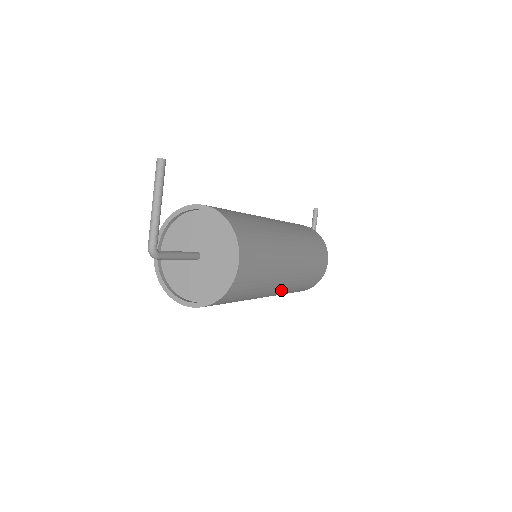
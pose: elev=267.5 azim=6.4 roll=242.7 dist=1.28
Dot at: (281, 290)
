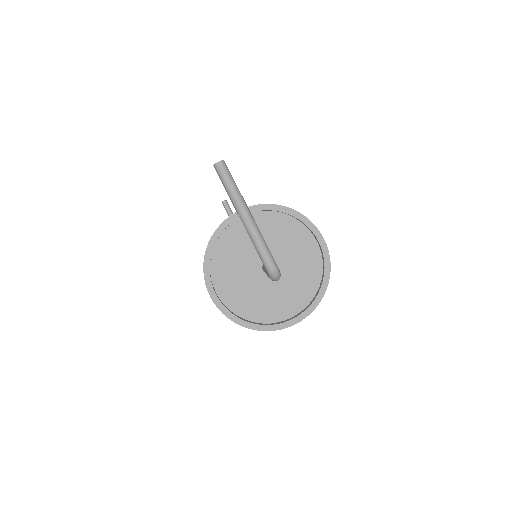
Dot at: occluded
